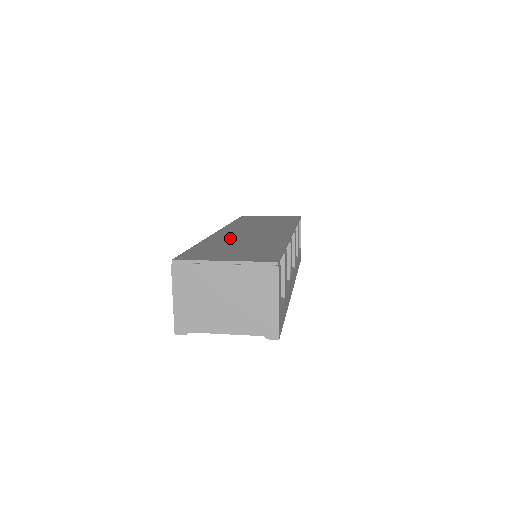
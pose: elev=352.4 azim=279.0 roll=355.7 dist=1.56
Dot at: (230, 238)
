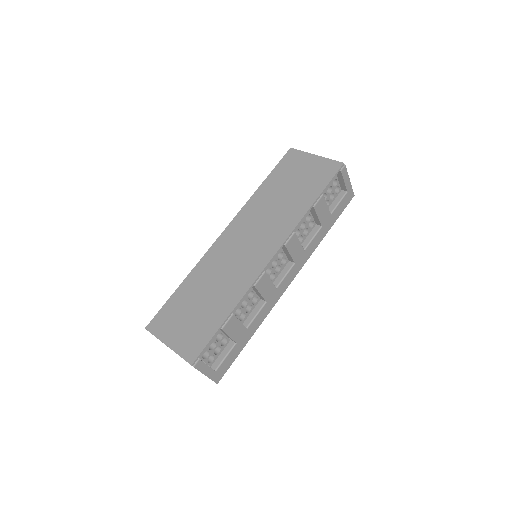
Dot at: (213, 267)
